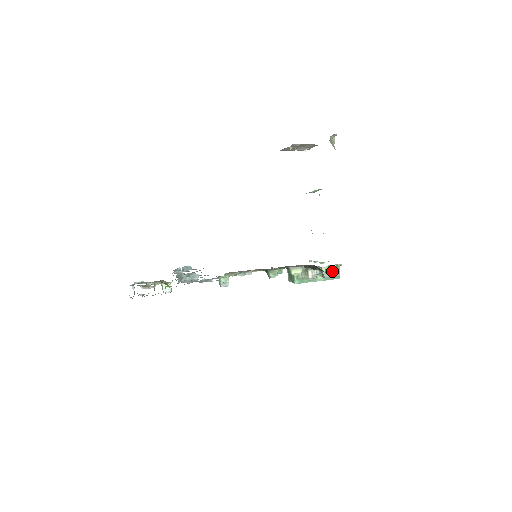
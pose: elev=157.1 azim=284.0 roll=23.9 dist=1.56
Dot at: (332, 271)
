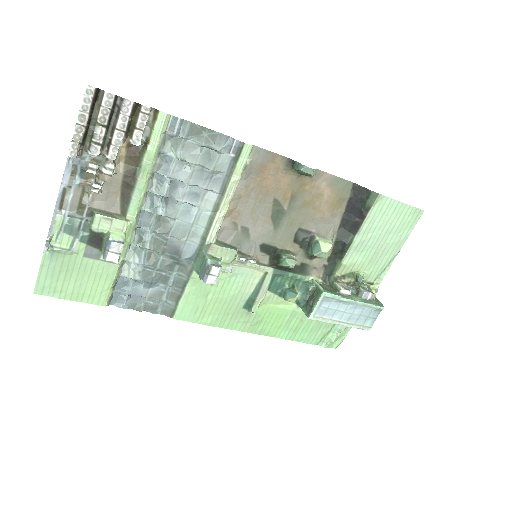
Dot at: (369, 290)
